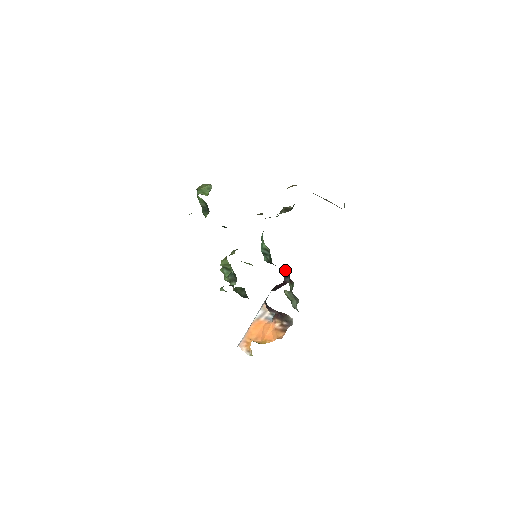
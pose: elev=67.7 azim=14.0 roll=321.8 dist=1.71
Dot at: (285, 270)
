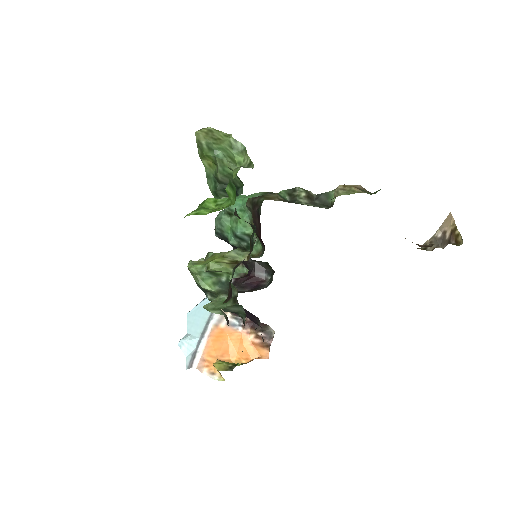
Dot at: (259, 261)
